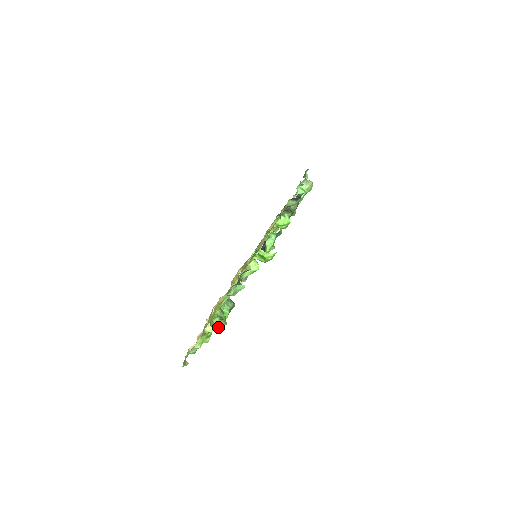
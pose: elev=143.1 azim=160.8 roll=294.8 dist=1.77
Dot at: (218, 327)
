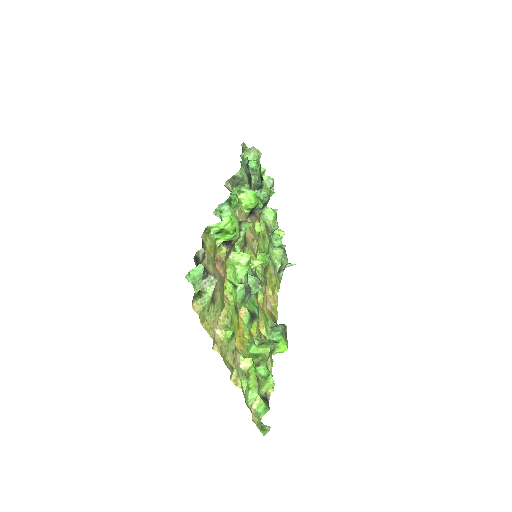
Dot at: (262, 355)
